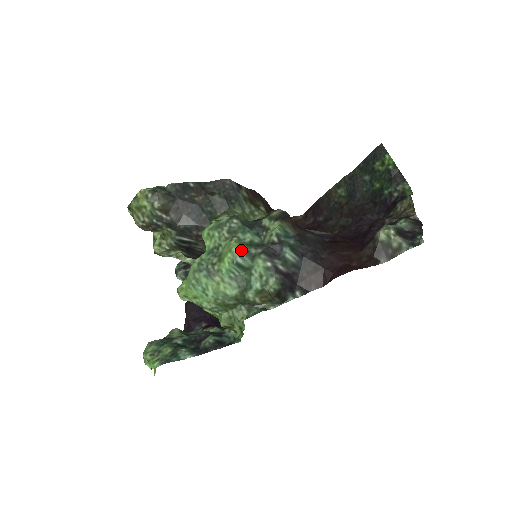
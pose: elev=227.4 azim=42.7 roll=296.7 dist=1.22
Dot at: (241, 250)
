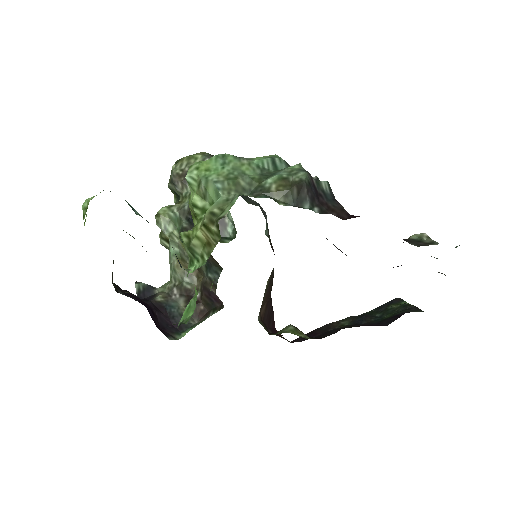
Dot at: (282, 159)
